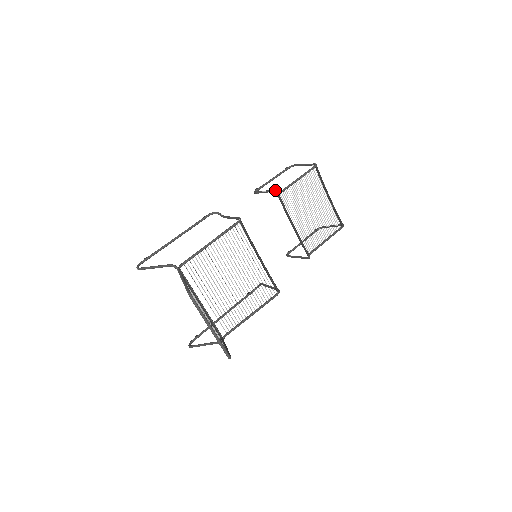
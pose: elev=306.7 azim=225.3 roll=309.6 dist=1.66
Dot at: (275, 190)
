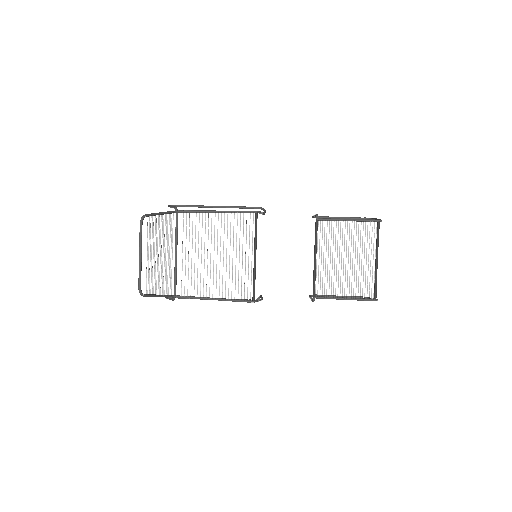
Dot at: (316, 214)
